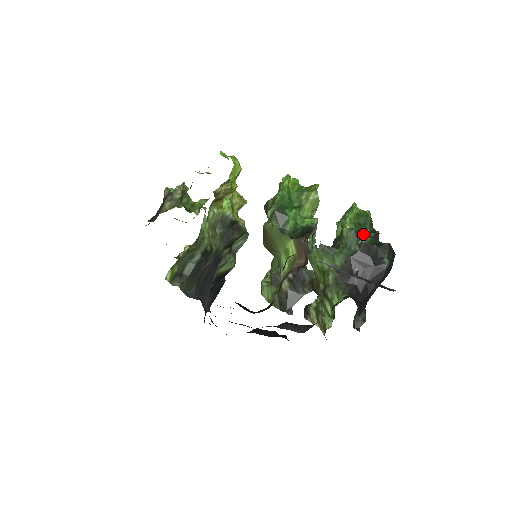
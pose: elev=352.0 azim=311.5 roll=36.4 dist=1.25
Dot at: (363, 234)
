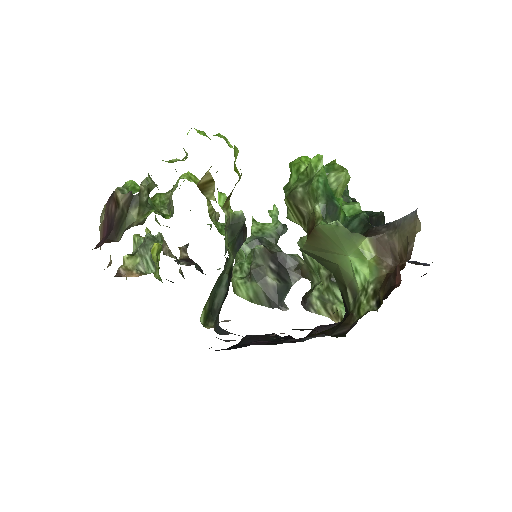
Dot at: occluded
